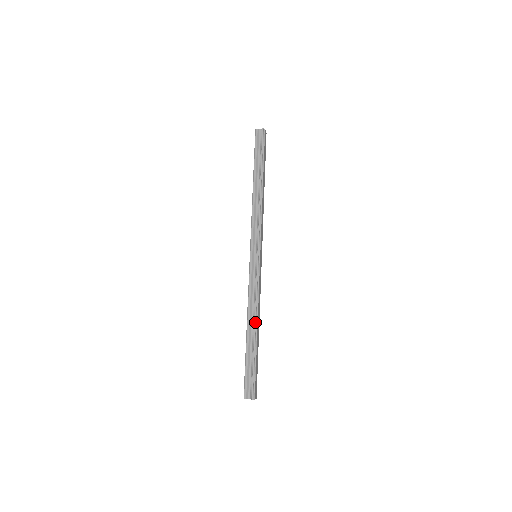
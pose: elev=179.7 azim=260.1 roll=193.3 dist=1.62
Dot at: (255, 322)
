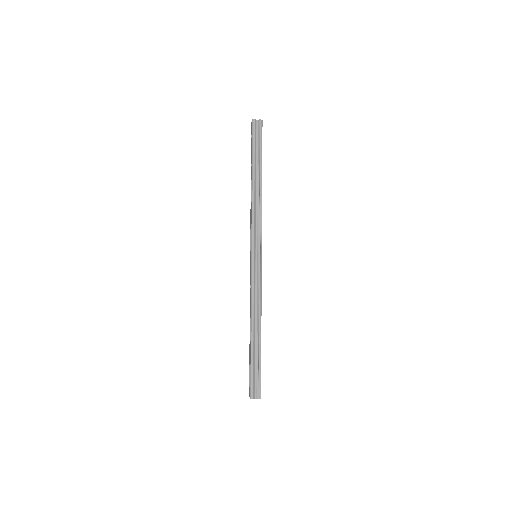
Dot at: (259, 324)
